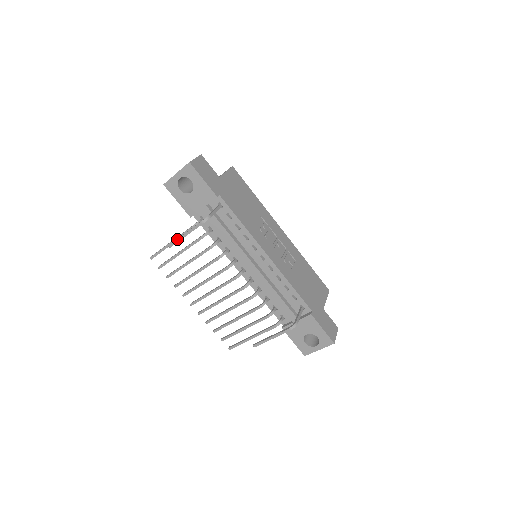
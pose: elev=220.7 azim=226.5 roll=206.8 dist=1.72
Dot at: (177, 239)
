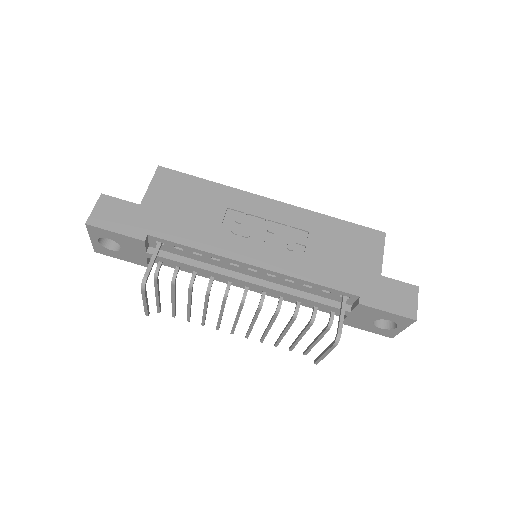
Dot at: (144, 308)
